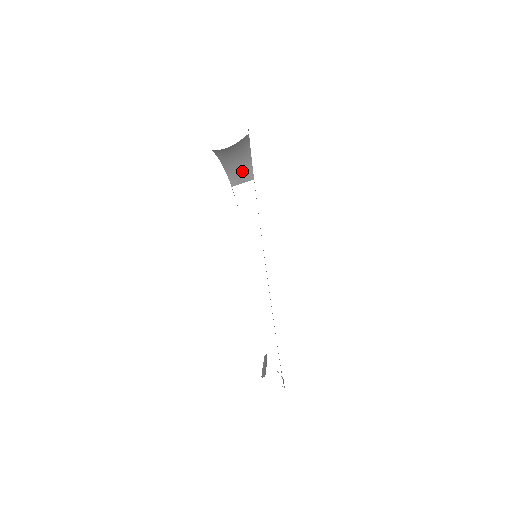
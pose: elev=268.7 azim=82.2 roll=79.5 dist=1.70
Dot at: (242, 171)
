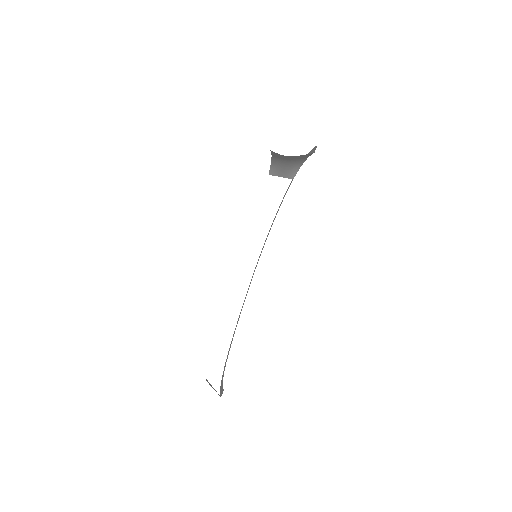
Dot at: (287, 169)
